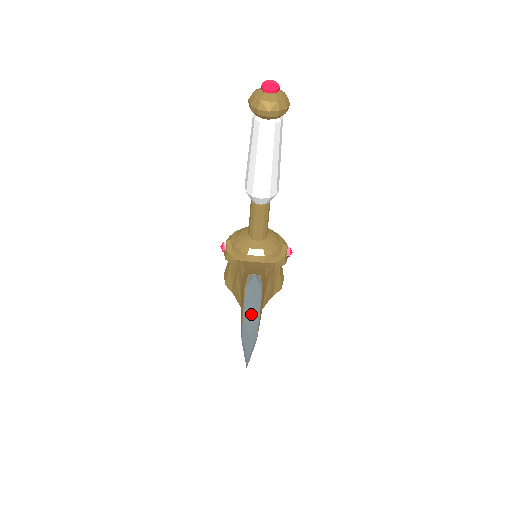
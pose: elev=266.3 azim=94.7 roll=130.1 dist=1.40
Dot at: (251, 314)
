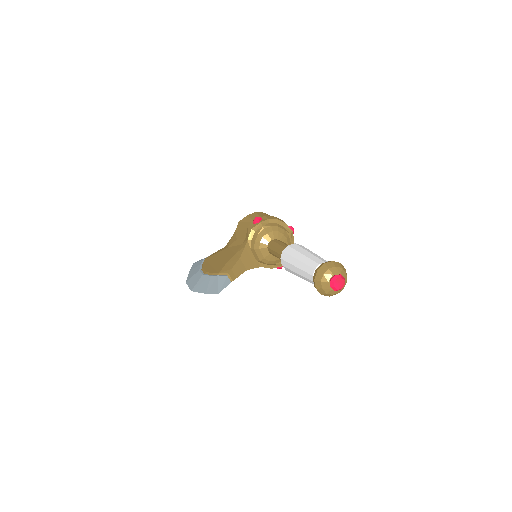
Dot at: (200, 292)
